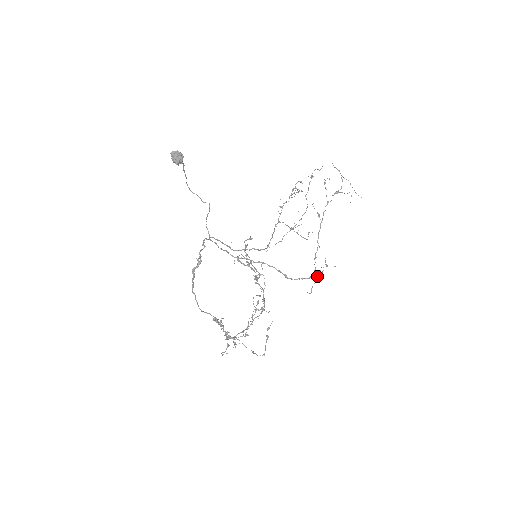
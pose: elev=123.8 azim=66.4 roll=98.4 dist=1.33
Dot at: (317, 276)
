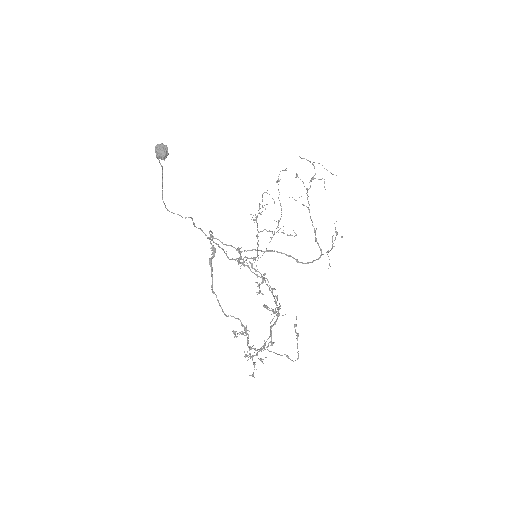
Dot at: (327, 252)
